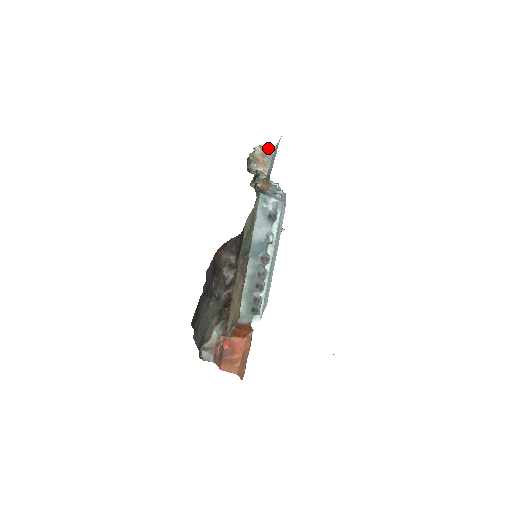
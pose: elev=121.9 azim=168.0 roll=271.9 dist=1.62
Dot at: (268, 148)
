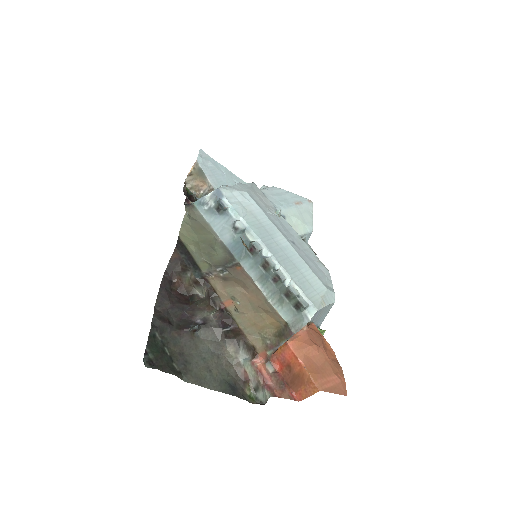
Dot at: (194, 169)
